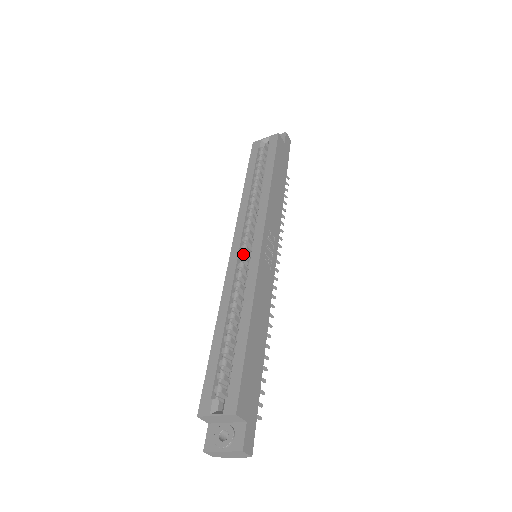
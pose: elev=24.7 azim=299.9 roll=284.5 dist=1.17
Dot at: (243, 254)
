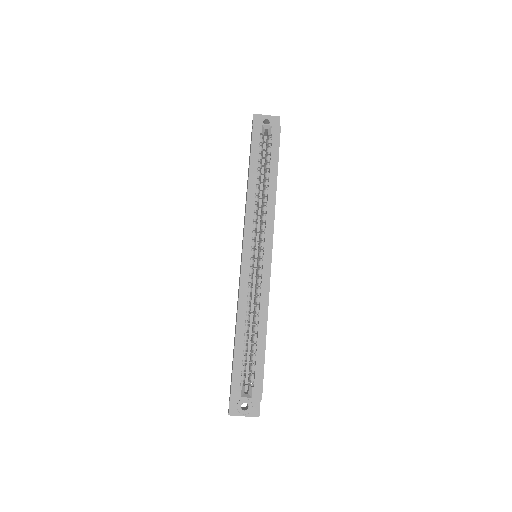
Dot at: (253, 260)
